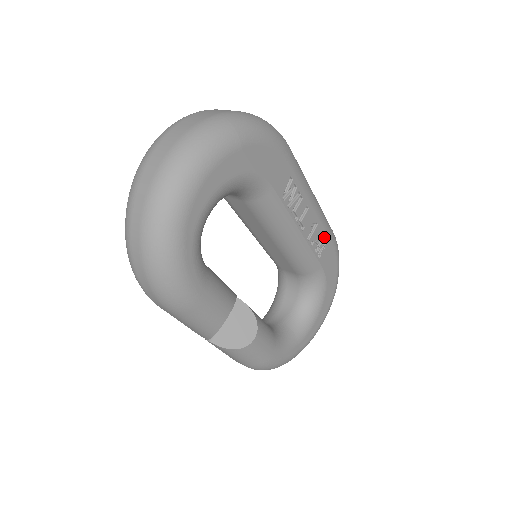
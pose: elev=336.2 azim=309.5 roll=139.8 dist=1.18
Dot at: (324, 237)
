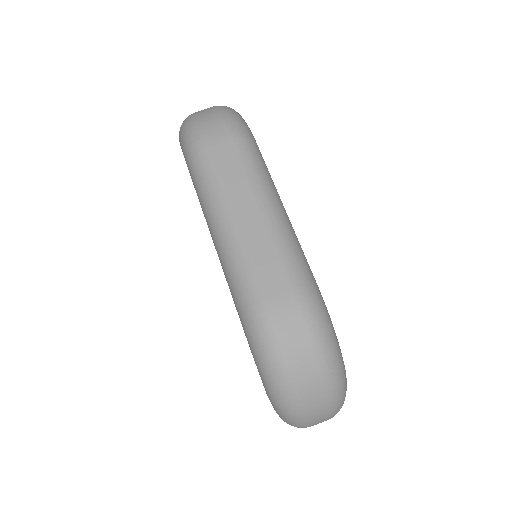
Dot at: occluded
